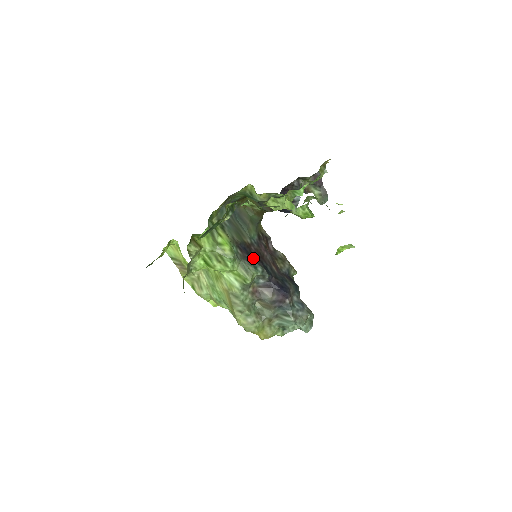
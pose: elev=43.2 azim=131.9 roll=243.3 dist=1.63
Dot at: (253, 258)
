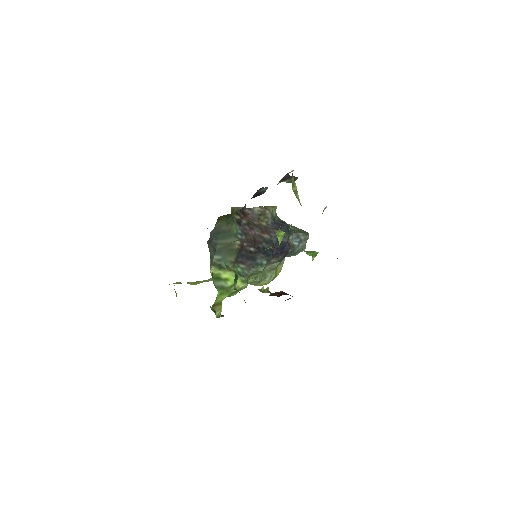
Dot at: (253, 257)
